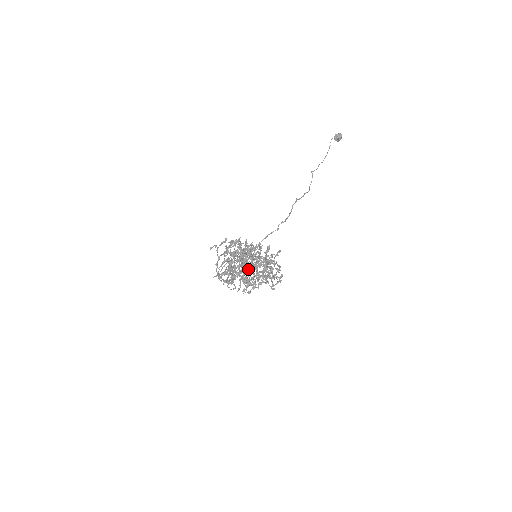
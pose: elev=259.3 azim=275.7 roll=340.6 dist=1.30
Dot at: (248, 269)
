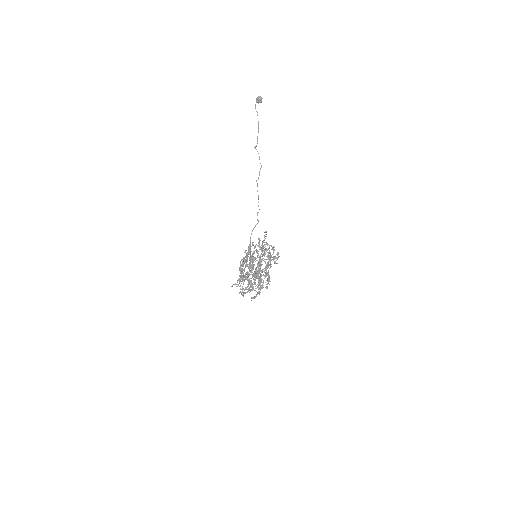
Dot at: (263, 285)
